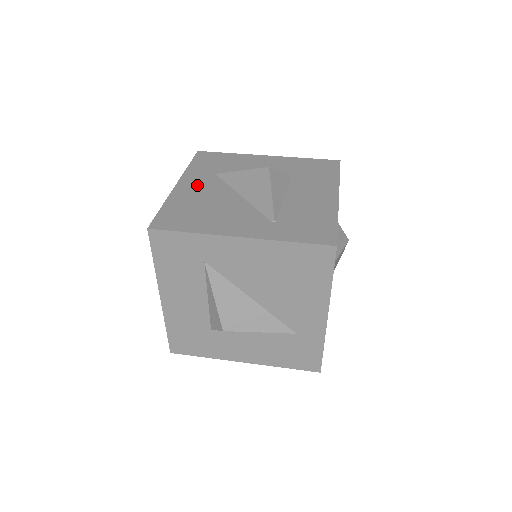
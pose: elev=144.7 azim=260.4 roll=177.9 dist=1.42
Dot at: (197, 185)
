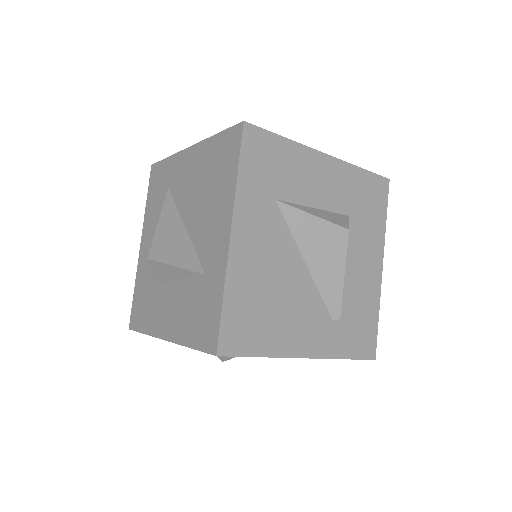
Dot at: occluded
